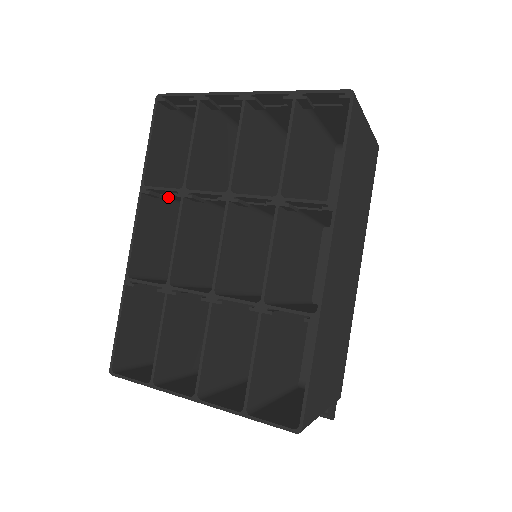
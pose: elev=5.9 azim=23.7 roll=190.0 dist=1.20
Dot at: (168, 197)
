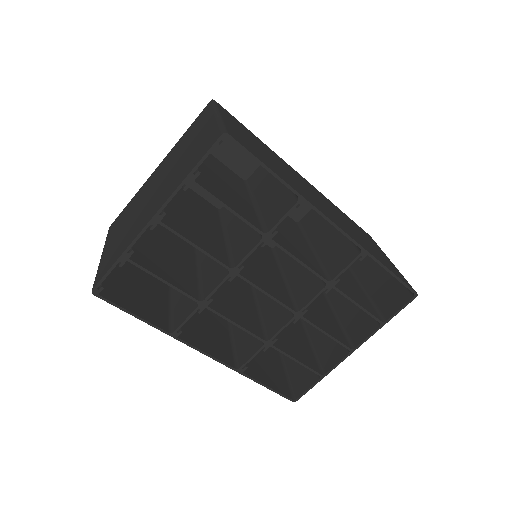
Dot at: occluded
